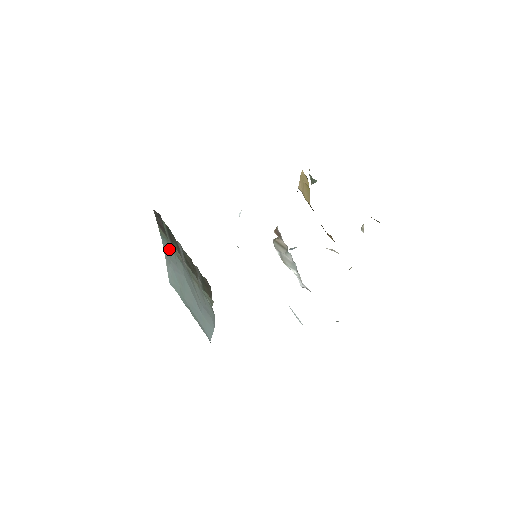
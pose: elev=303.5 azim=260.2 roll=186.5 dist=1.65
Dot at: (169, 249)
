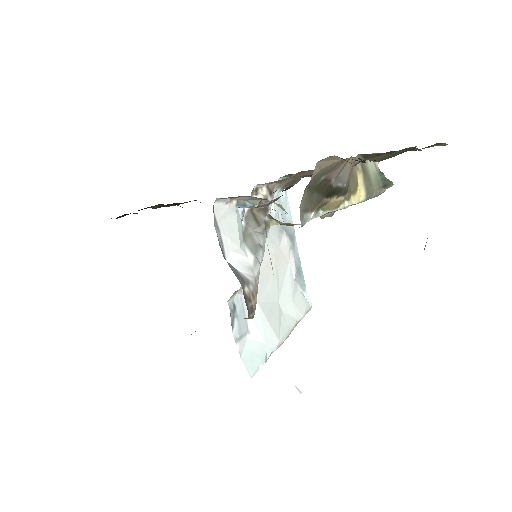
Dot at: occluded
